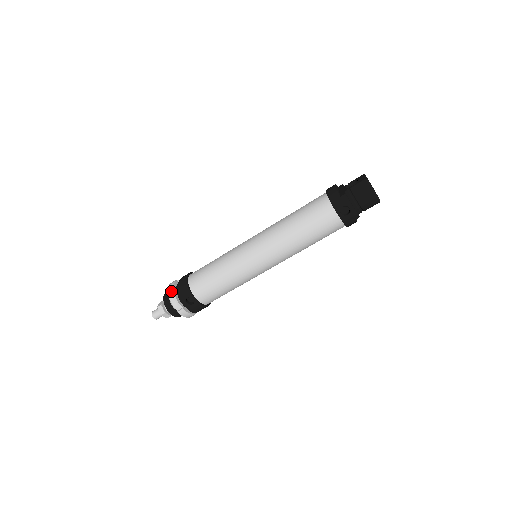
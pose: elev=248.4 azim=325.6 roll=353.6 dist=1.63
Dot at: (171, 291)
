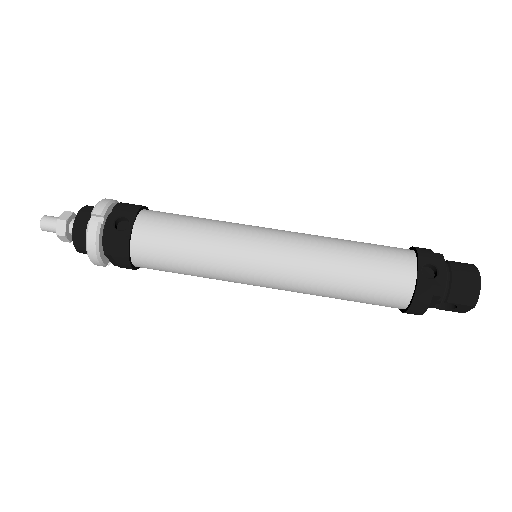
Dot at: (112, 199)
